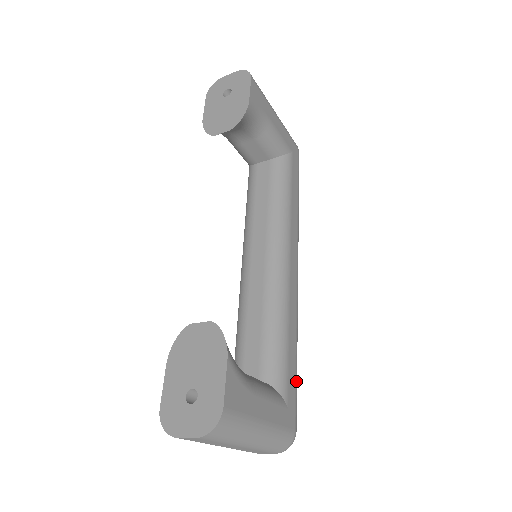
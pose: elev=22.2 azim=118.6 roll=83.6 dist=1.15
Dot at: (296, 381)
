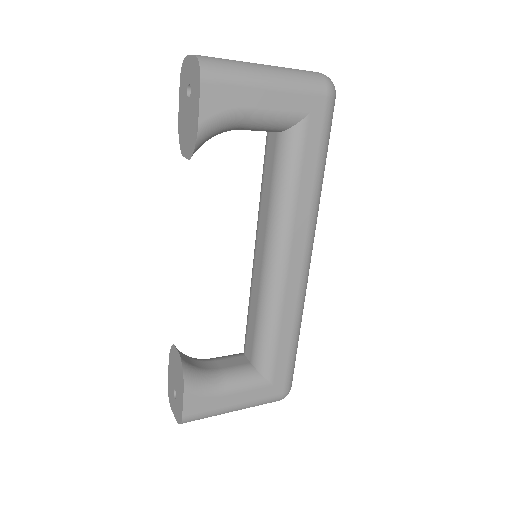
Dot at: (290, 361)
